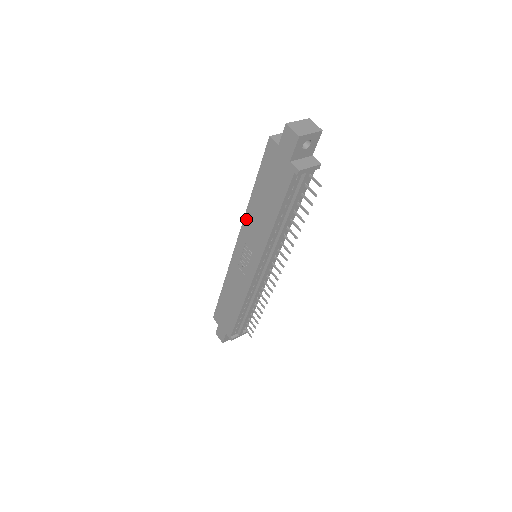
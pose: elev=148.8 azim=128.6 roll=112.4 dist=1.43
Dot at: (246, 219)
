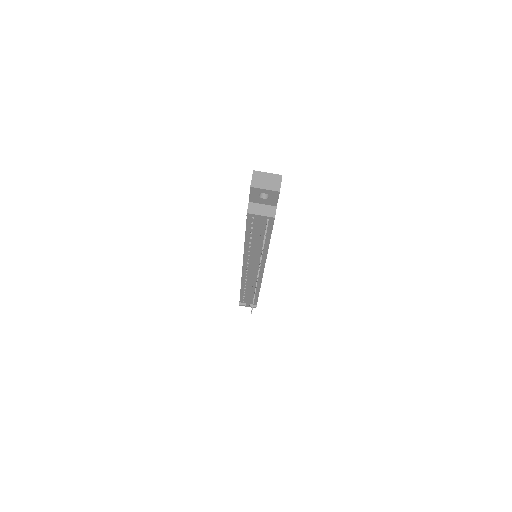
Dot at: occluded
